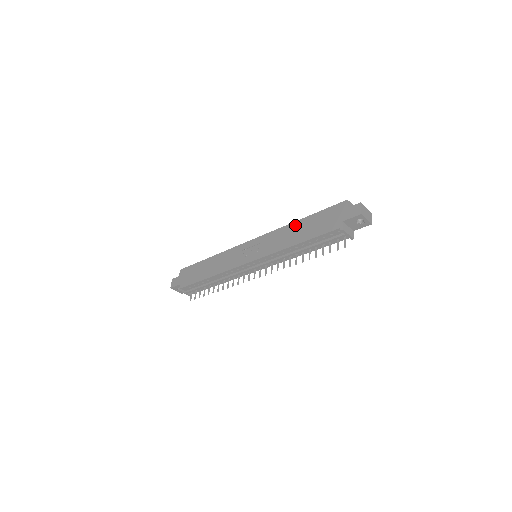
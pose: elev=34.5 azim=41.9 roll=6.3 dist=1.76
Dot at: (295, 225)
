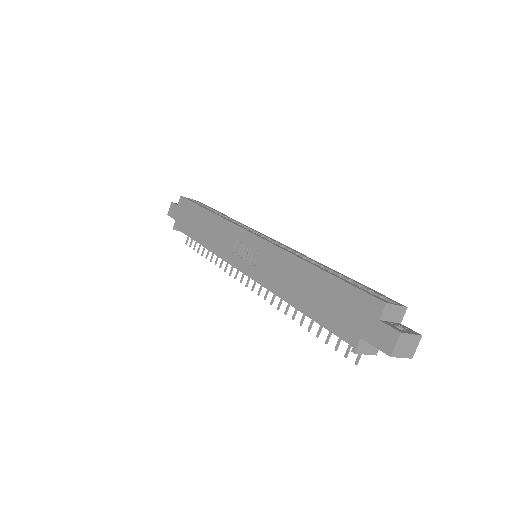
Dot at: (305, 269)
